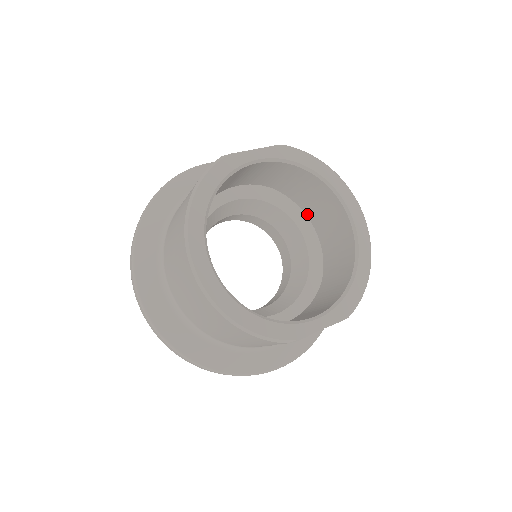
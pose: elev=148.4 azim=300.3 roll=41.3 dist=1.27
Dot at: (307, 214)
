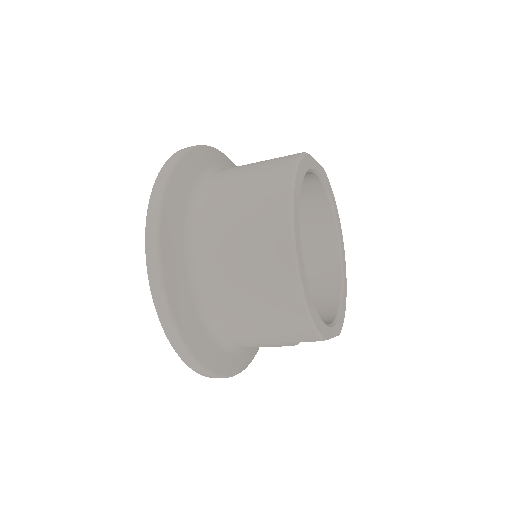
Dot at: occluded
